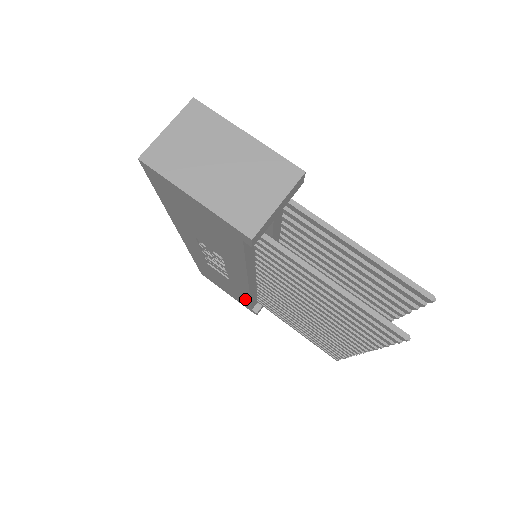
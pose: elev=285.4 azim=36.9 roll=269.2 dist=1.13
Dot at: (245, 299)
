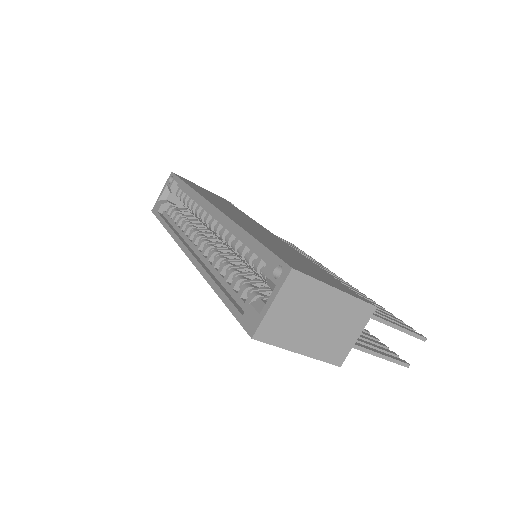
Dot at: occluded
